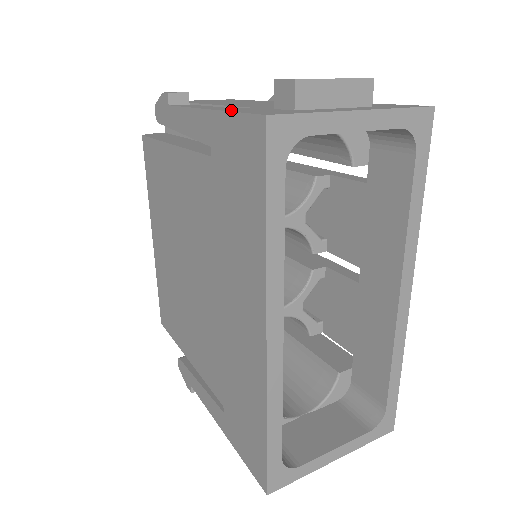
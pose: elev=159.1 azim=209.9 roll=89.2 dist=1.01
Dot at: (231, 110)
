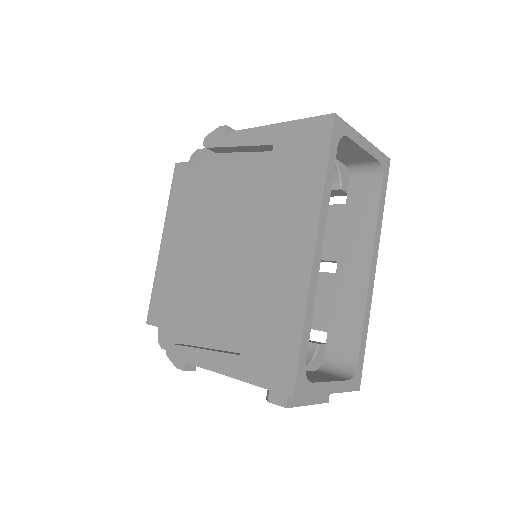
Dot at: (296, 122)
